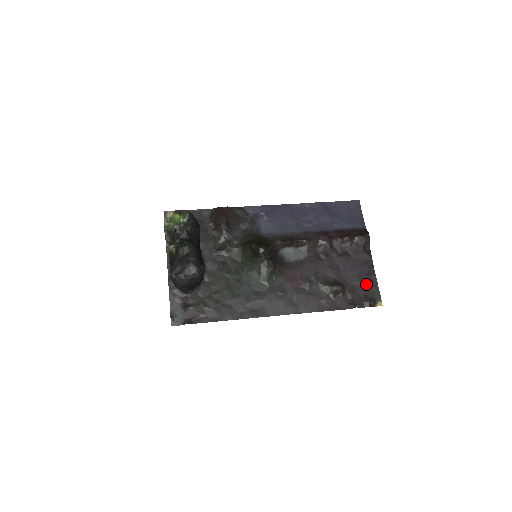
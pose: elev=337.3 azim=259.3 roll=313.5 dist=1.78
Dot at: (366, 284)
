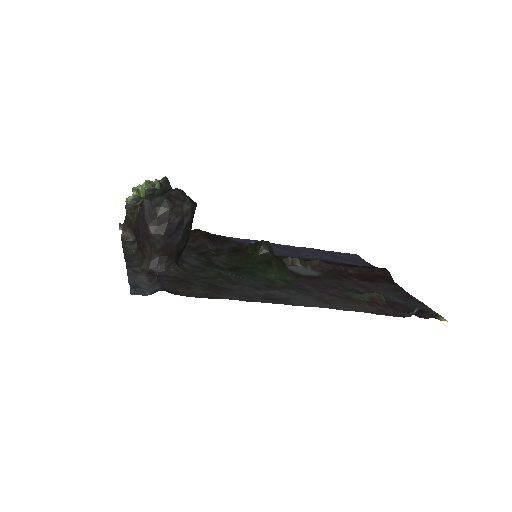
Dot at: (412, 303)
